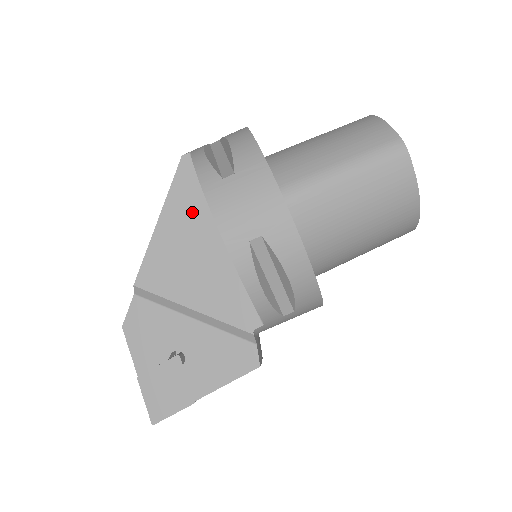
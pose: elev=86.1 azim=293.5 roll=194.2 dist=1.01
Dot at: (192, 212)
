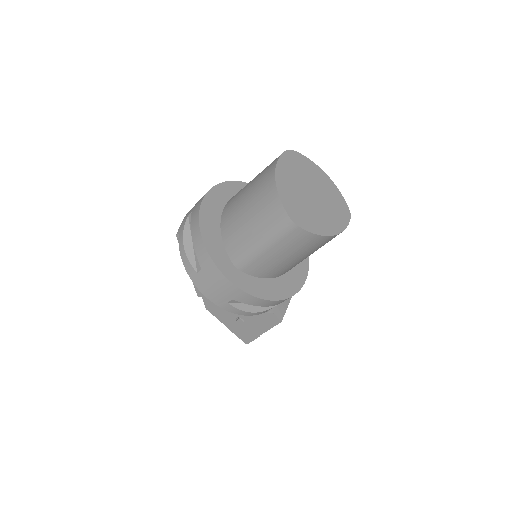
Dot at: occluded
